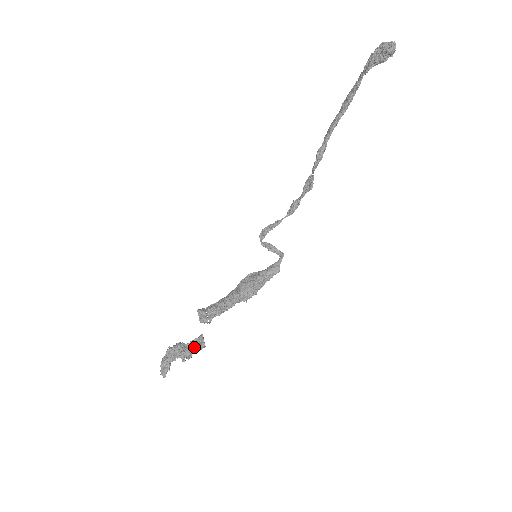
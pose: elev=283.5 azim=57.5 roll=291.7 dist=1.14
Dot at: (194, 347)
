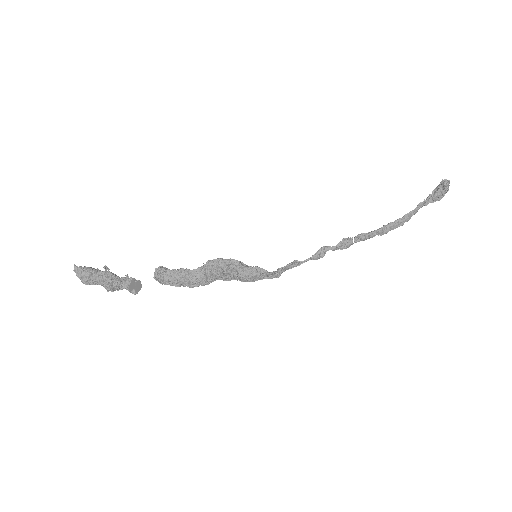
Dot at: (124, 277)
